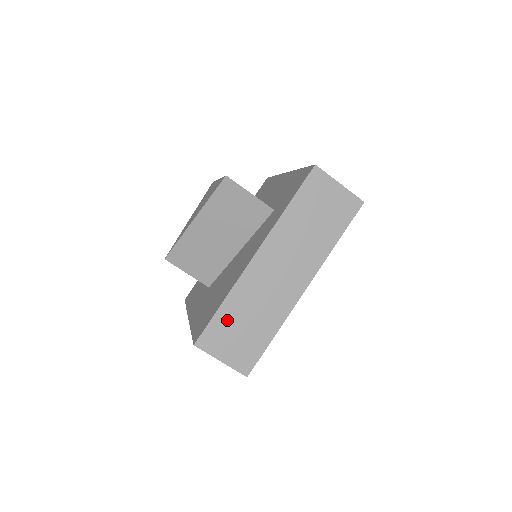
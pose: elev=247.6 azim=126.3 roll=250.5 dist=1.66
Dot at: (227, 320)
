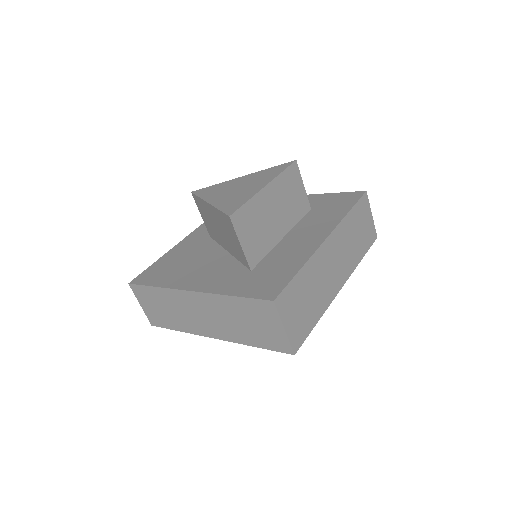
Dot at: (154, 296)
